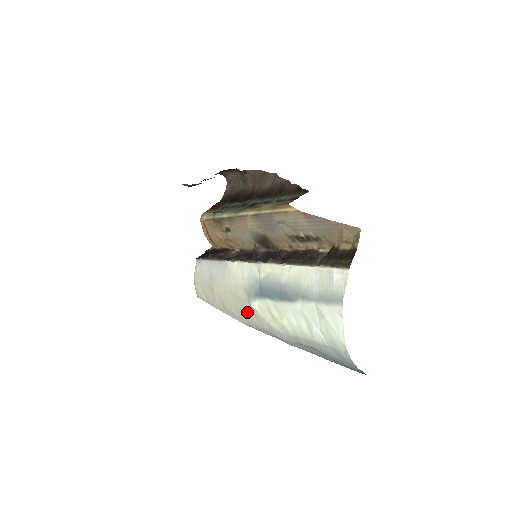
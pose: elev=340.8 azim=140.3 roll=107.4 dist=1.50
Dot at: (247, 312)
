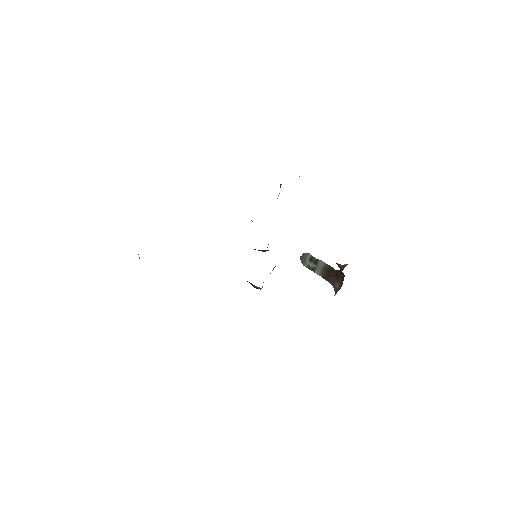
Dot at: occluded
